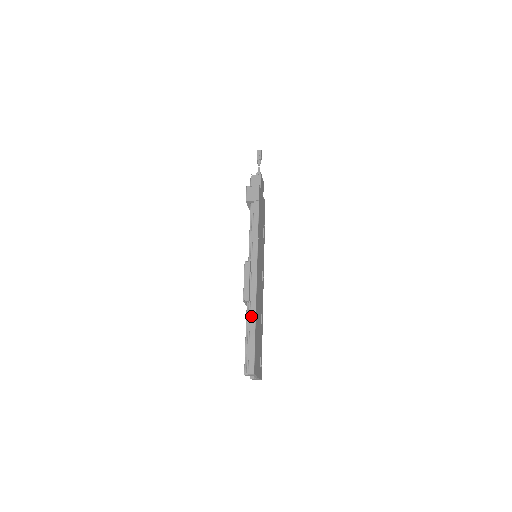
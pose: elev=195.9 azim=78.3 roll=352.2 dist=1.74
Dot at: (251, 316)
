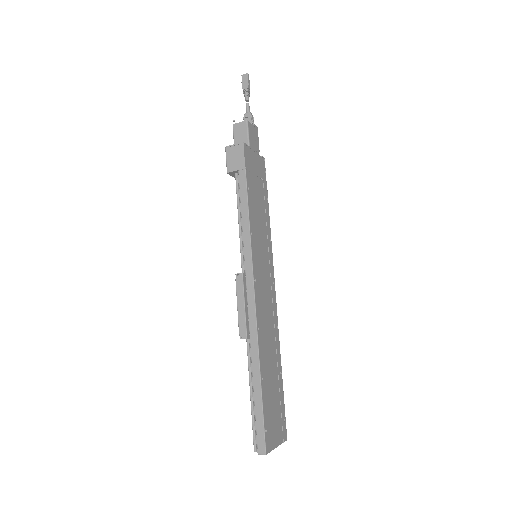
Dot at: (253, 363)
